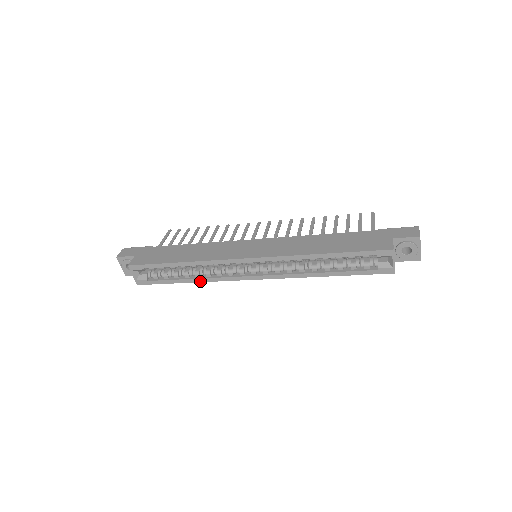
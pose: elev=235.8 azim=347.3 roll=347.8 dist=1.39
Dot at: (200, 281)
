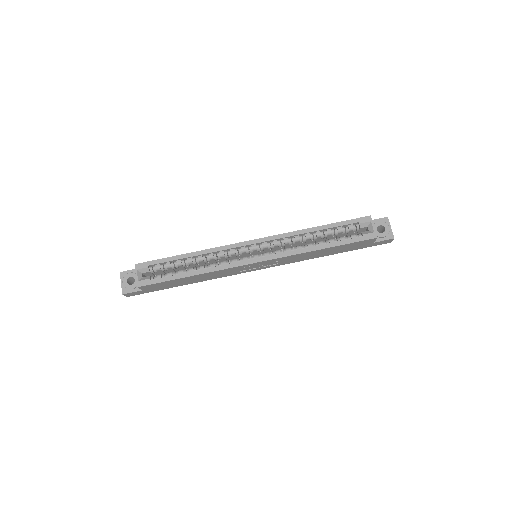
Dot at: (204, 272)
